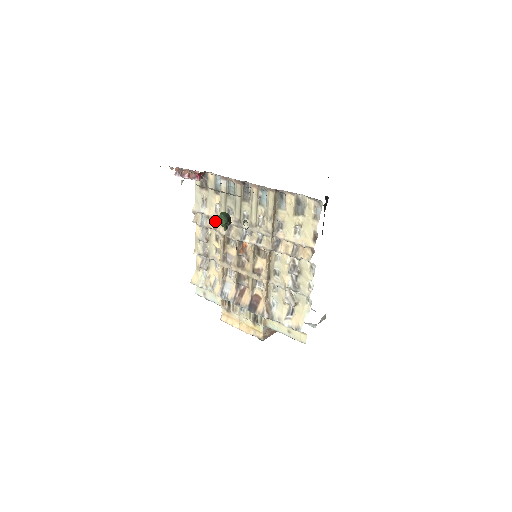
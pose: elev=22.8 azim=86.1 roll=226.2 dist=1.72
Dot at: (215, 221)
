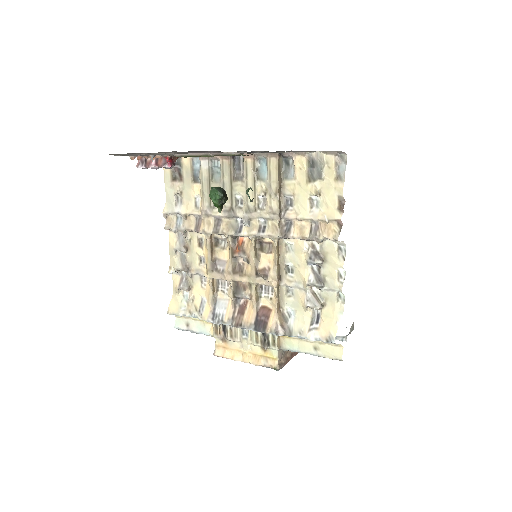
Dot at: (196, 219)
